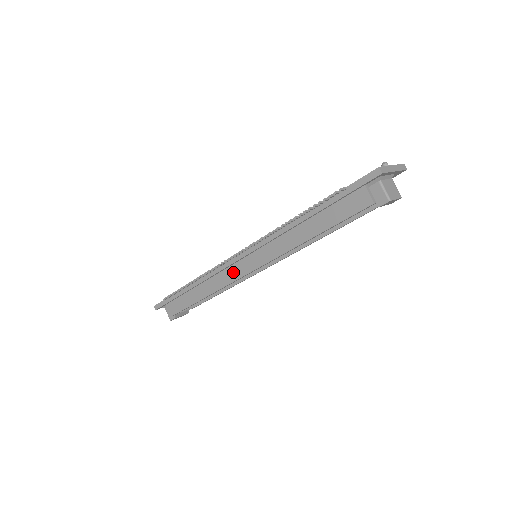
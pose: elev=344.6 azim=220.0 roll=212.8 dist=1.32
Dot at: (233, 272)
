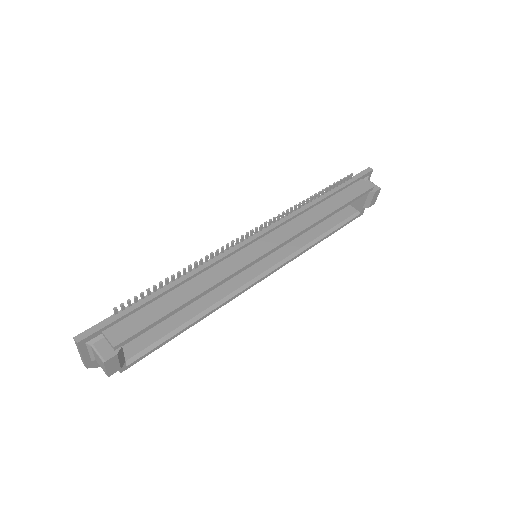
Dot at: (246, 255)
